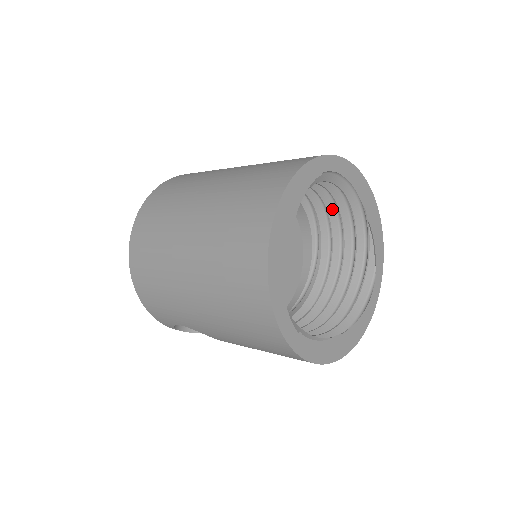
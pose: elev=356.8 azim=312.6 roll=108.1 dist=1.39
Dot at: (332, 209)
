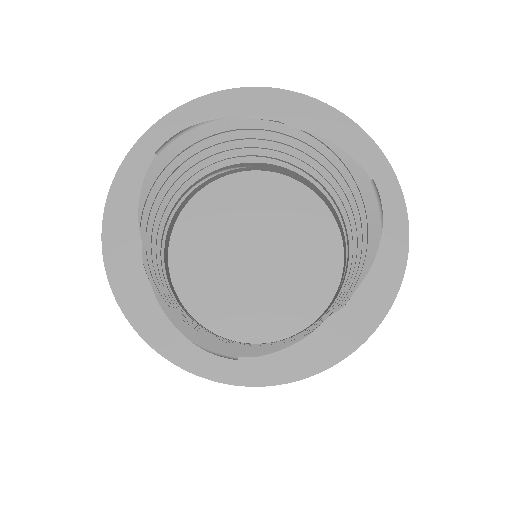
Dot at: (280, 143)
